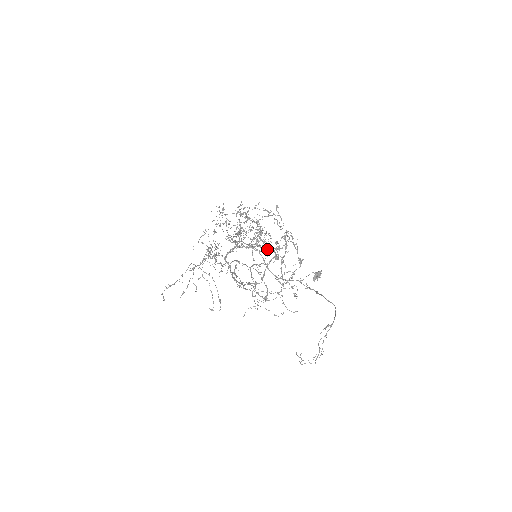
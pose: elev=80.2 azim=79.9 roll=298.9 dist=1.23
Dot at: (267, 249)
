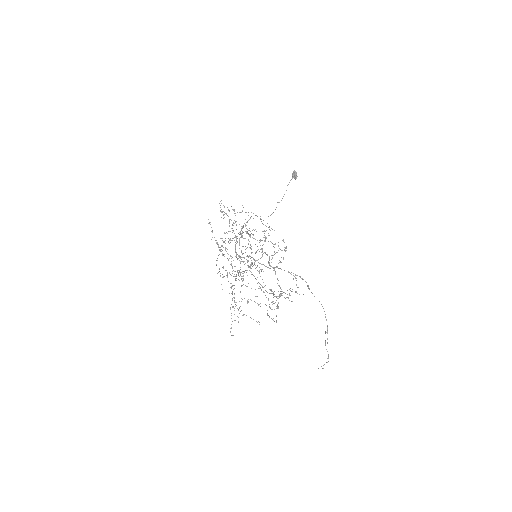
Dot at: occluded
